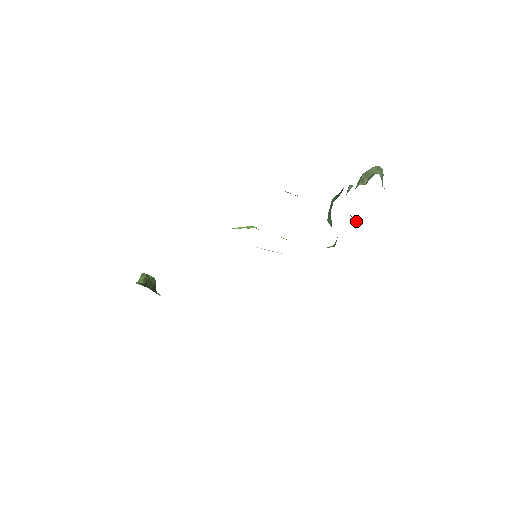
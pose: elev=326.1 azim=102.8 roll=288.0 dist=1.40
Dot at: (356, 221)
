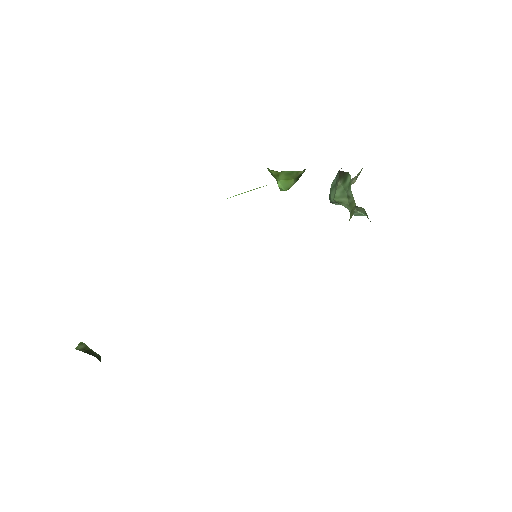
Dot at: (359, 212)
